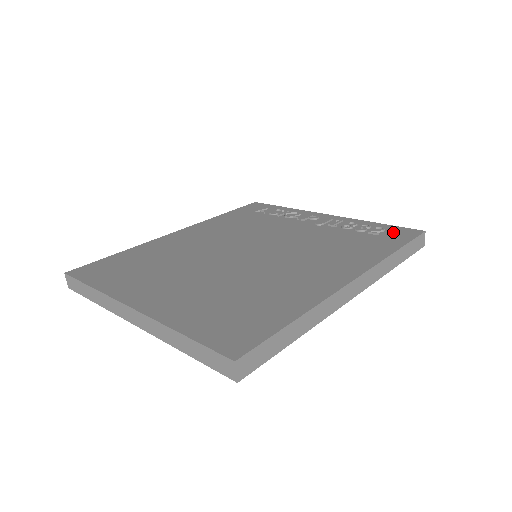
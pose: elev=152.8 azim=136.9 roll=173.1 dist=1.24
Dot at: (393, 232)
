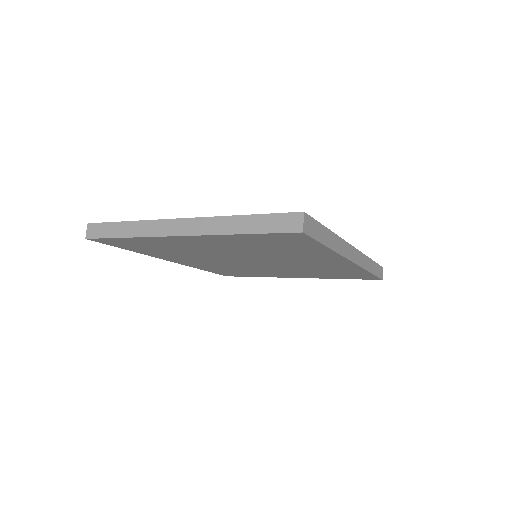
Dot at: occluded
